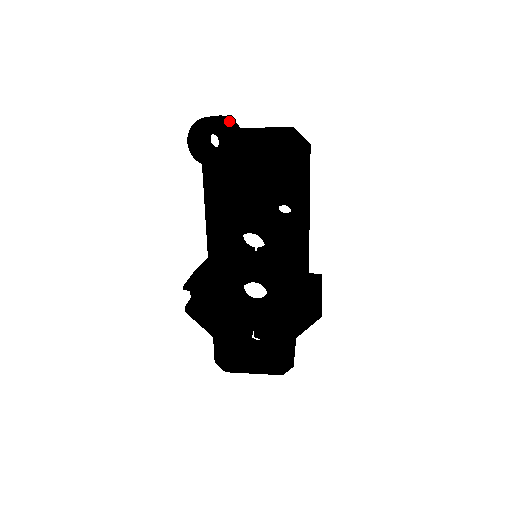
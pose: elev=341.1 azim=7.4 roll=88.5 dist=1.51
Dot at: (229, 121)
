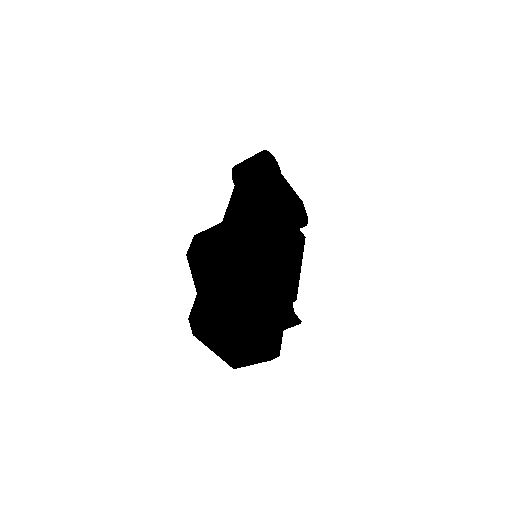
Dot at: occluded
